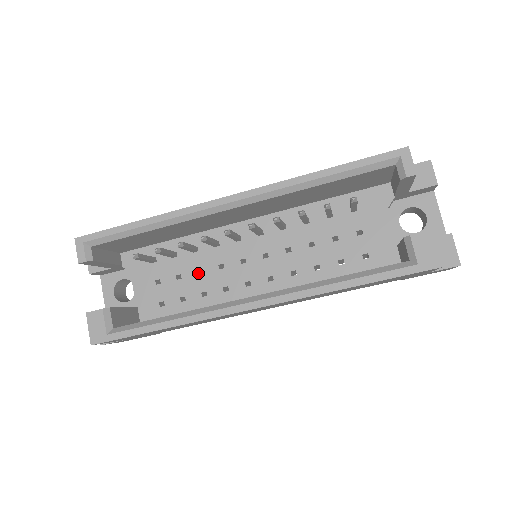
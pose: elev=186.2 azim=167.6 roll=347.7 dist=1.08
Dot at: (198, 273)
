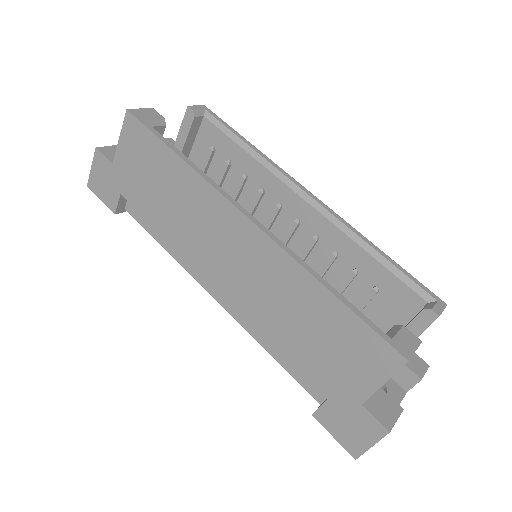
Dot at: occluded
